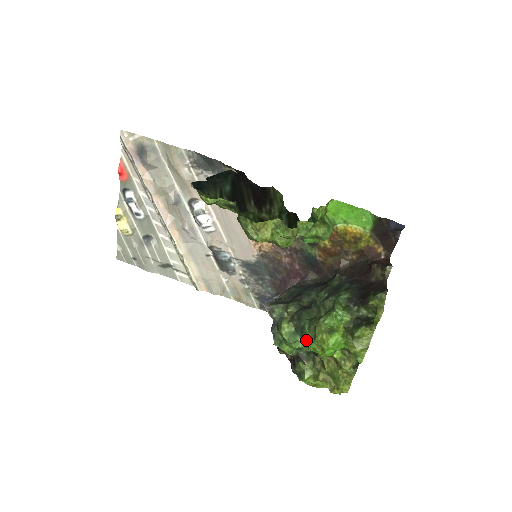
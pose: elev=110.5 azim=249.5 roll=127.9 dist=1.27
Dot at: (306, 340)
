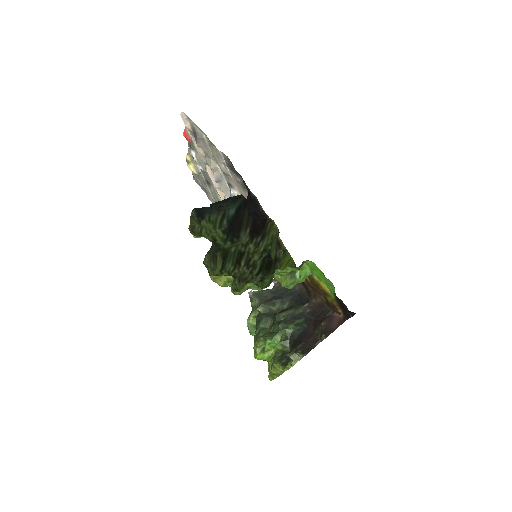
Dot at: (254, 339)
